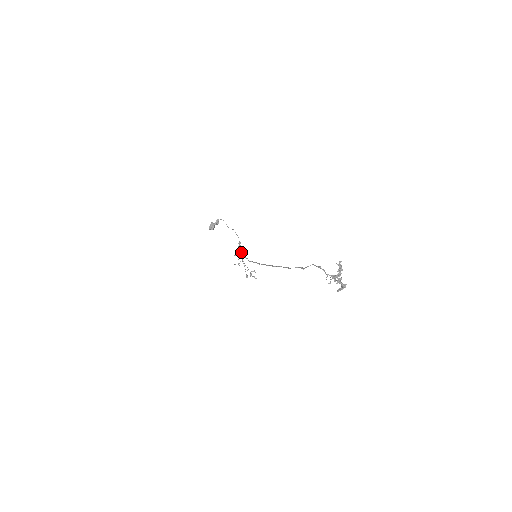
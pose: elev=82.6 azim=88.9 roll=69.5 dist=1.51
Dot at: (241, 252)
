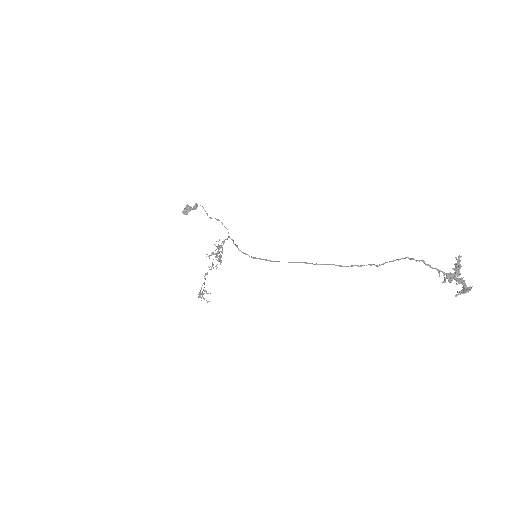
Dot at: (237, 246)
